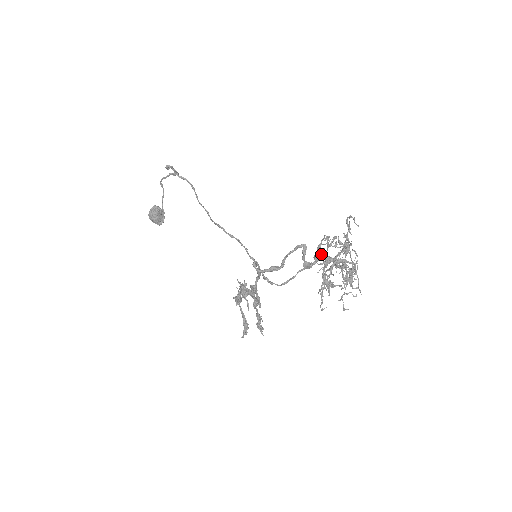
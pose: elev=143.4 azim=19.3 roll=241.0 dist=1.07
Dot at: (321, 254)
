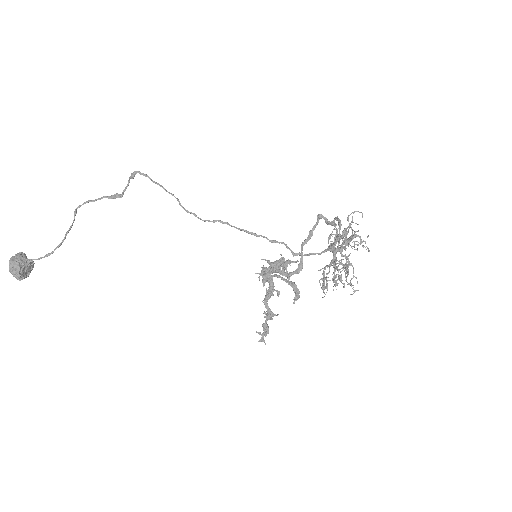
Dot at: (346, 231)
